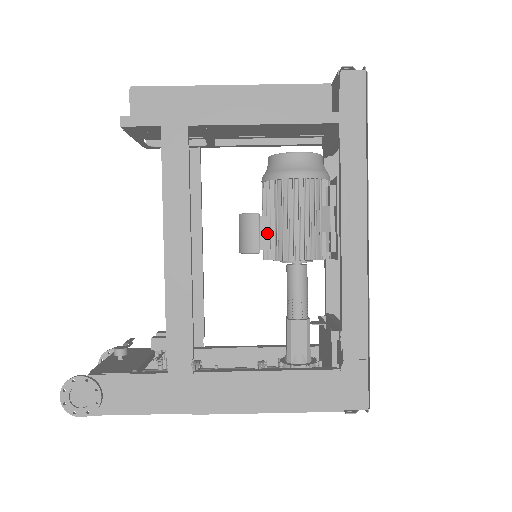
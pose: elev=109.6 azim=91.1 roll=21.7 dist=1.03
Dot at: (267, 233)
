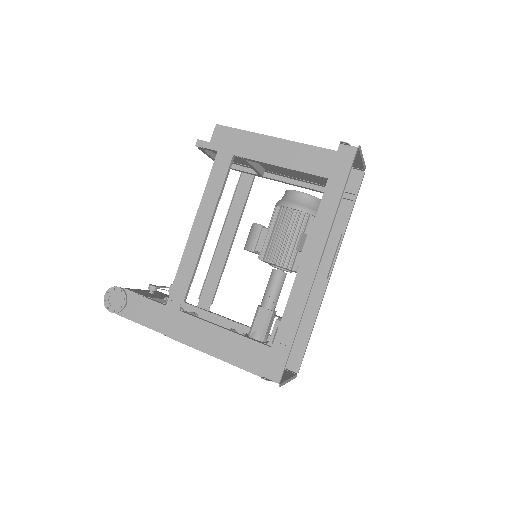
Dot at: (263, 240)
